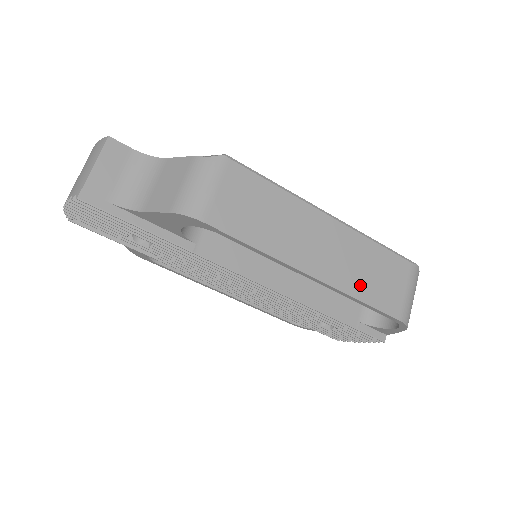
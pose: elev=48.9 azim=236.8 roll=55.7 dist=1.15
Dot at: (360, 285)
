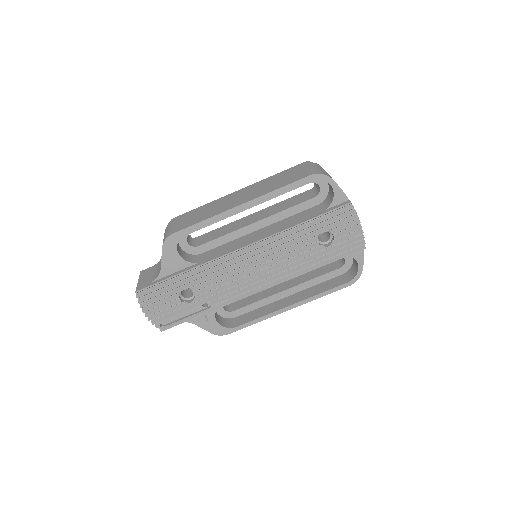
Dot at: (273, 187)
